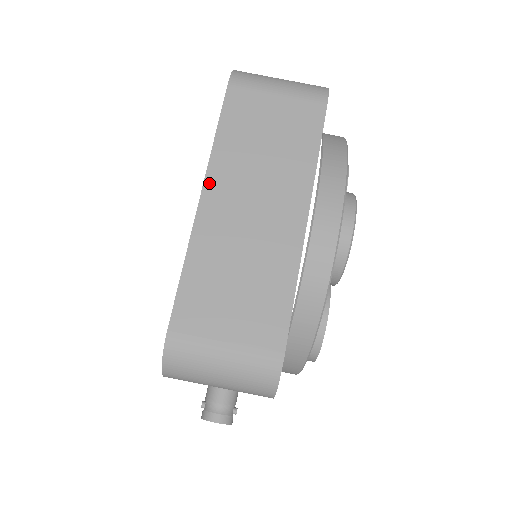
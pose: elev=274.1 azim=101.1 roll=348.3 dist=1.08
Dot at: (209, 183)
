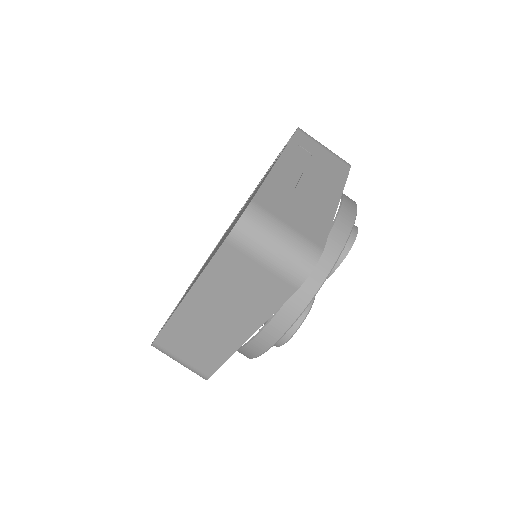
Dot at: (192, 294)
